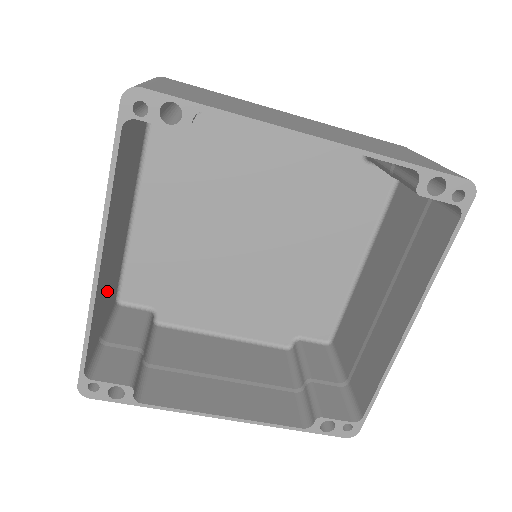
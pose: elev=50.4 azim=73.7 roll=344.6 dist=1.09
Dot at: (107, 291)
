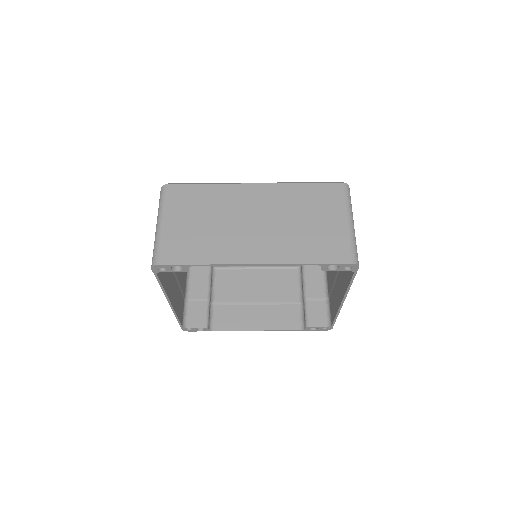
Dot at: (180, 286)
